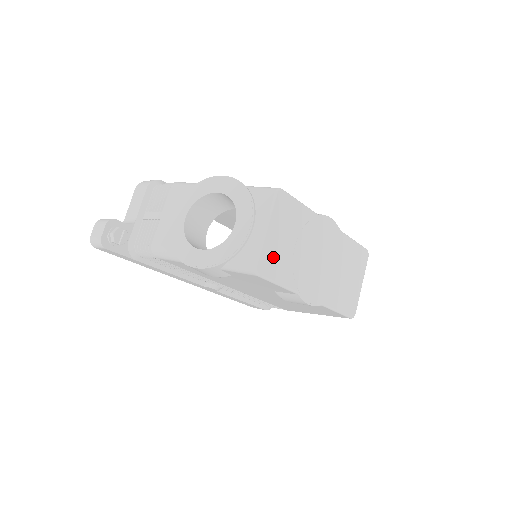
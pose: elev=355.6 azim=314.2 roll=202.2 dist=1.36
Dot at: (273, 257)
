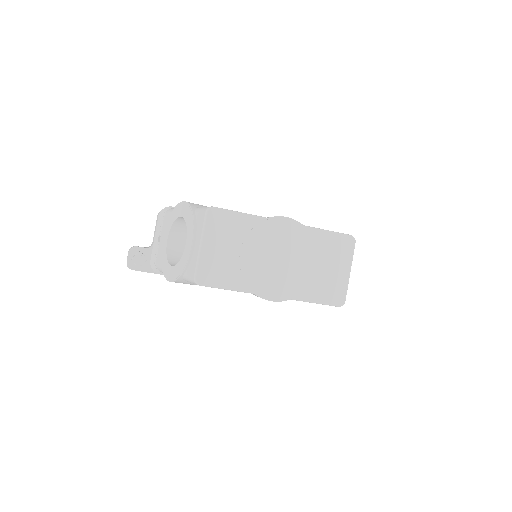
Dot at: (214, 267)
